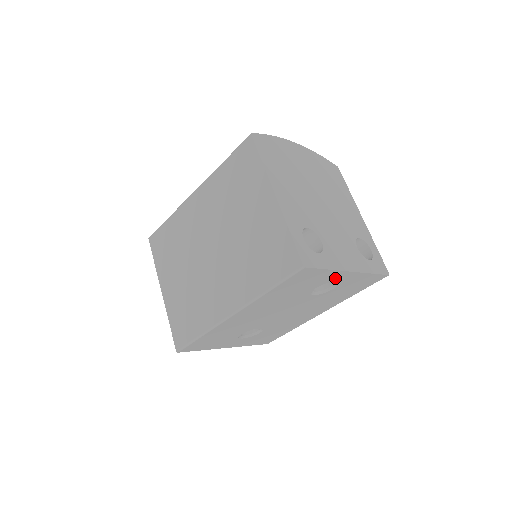
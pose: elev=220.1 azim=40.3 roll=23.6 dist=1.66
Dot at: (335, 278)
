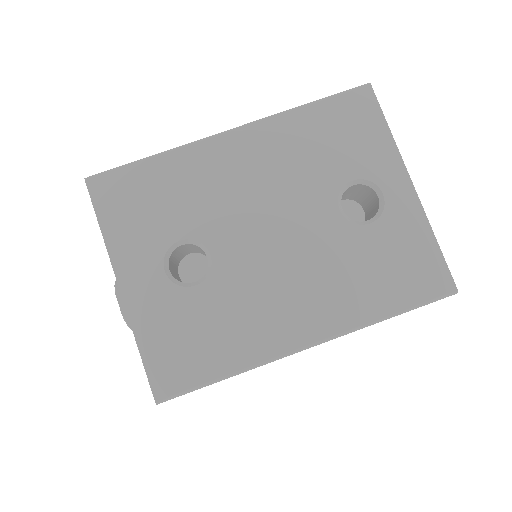
Dot at: (386, 178)
